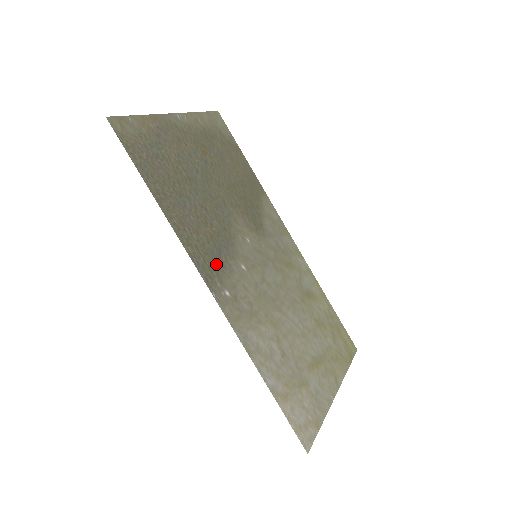
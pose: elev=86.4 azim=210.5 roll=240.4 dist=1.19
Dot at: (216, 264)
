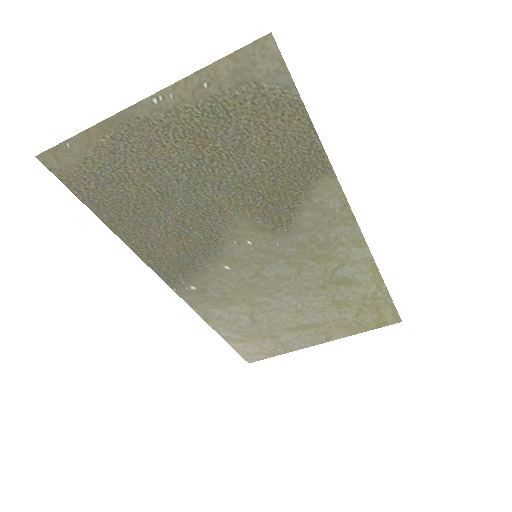
Dot at: (185, 269)
